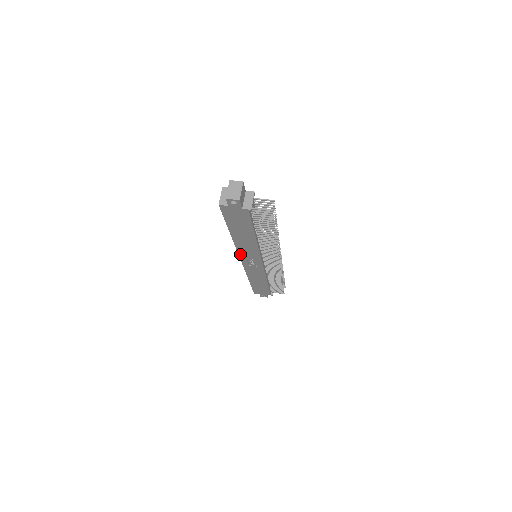
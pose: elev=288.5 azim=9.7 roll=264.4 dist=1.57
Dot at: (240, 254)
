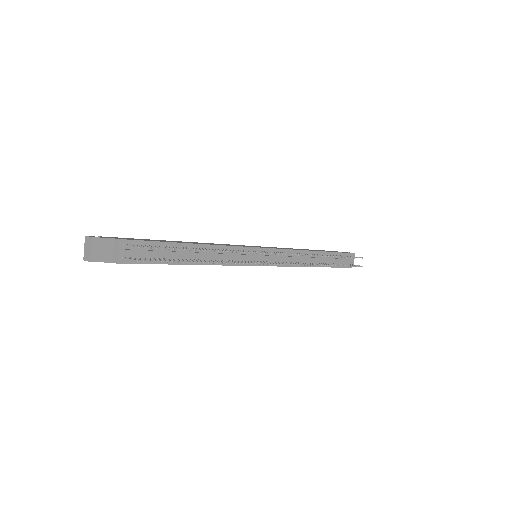
Dot at: occluded
